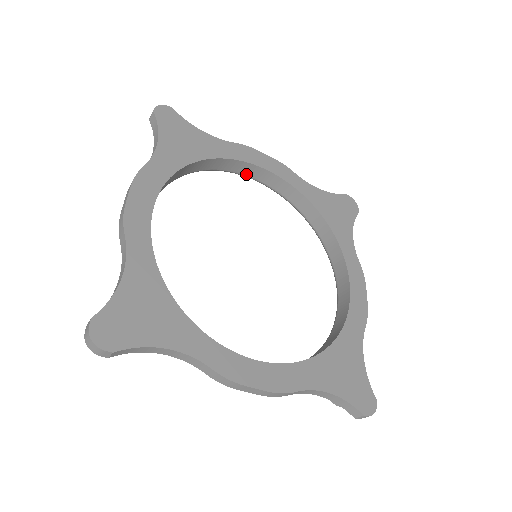
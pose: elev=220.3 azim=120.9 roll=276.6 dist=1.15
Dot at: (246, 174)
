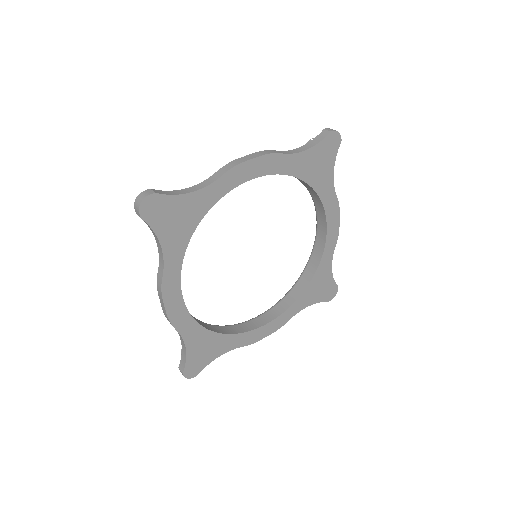
Dot at: (318, 214)
